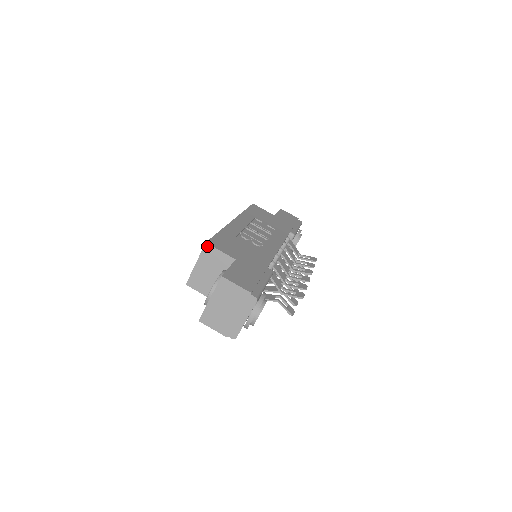
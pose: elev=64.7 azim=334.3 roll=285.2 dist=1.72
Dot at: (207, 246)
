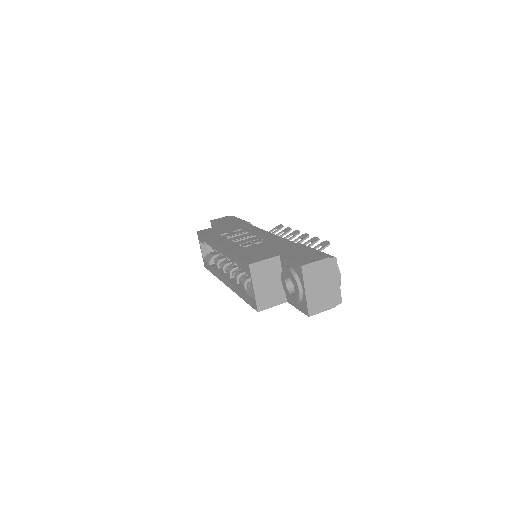
Dot at: (252, 266)
